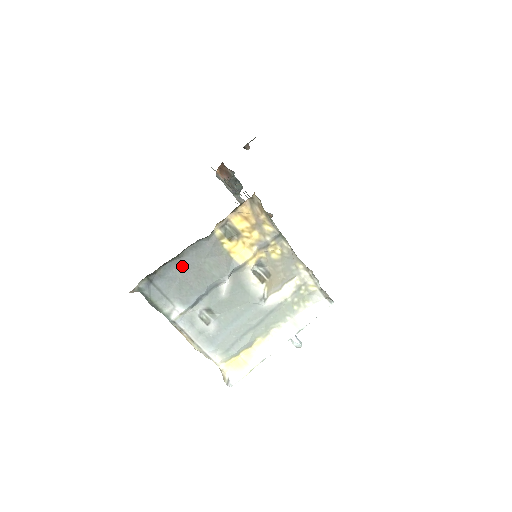
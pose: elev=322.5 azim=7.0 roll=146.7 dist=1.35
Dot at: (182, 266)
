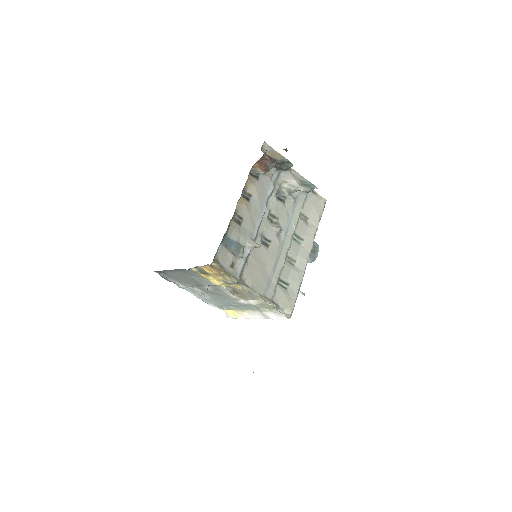
Dot at: (177, 273)
